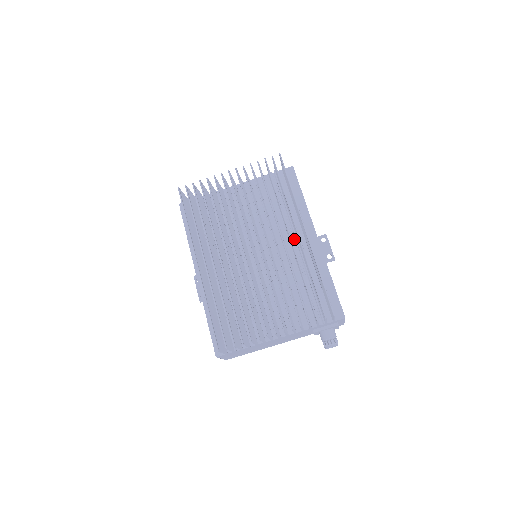
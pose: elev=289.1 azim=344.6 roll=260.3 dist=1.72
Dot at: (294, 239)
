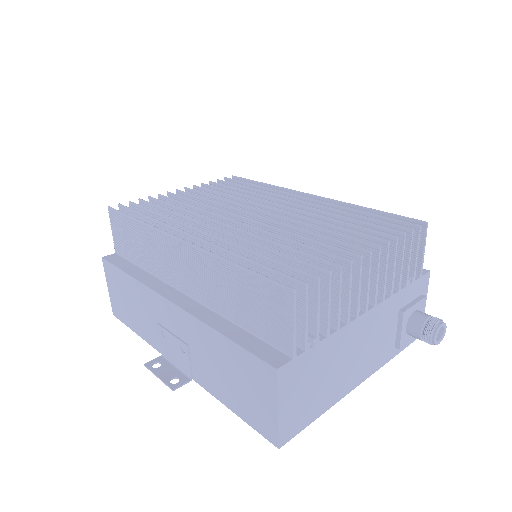
Dot at: occluded
